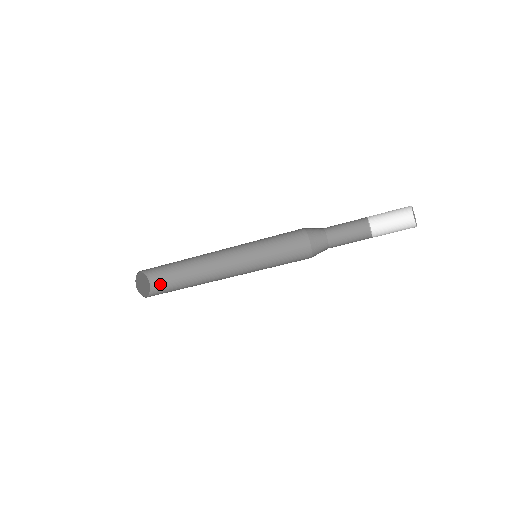
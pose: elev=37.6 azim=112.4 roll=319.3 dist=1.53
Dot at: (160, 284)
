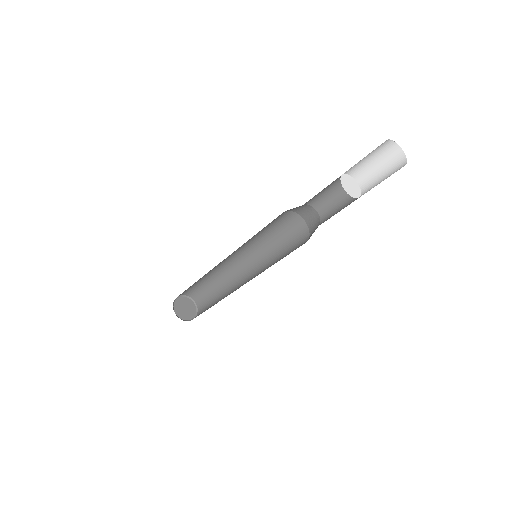
Dot at: occluded
